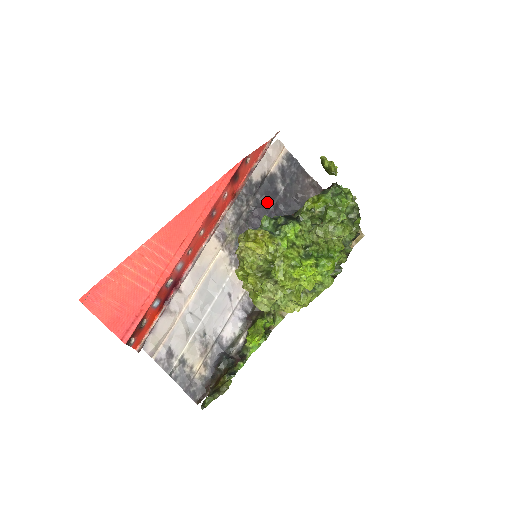
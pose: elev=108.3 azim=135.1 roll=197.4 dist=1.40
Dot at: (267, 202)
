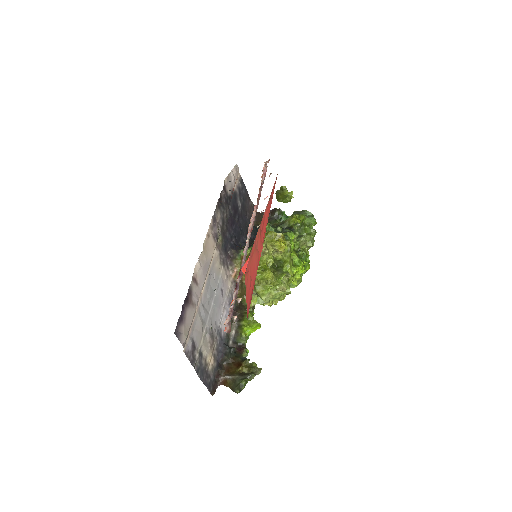
Dot at: (234, 214)
